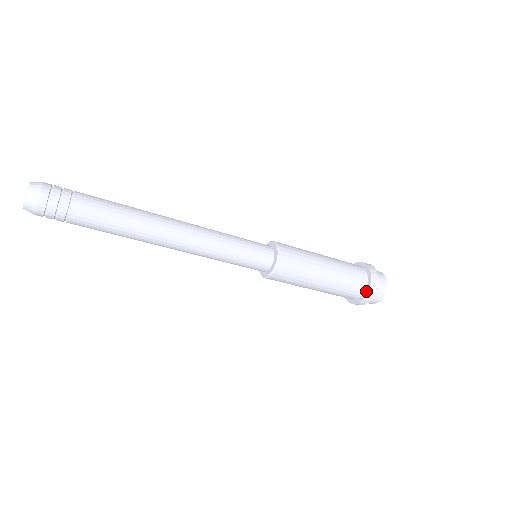
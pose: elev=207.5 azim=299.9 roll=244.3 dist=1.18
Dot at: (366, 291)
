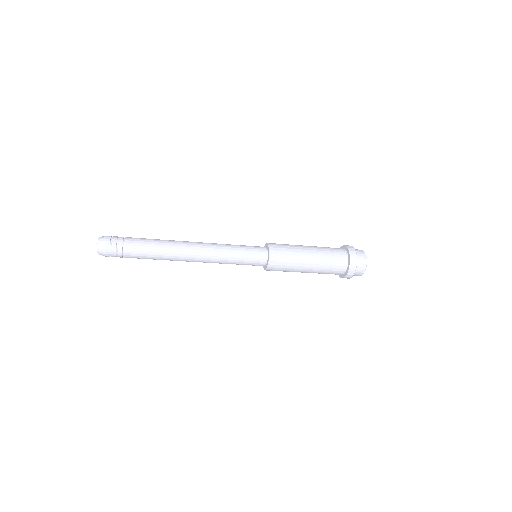
Dot at: (349, 261)
